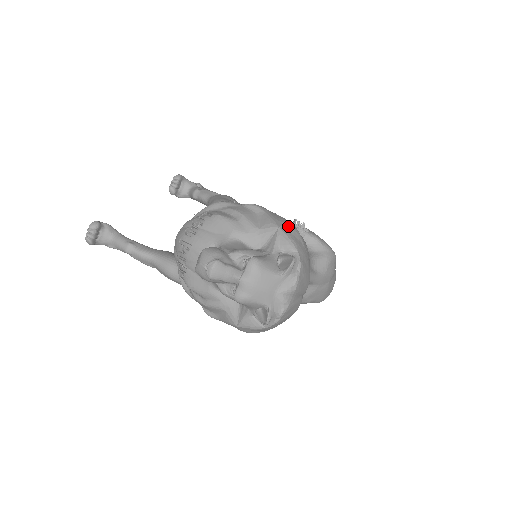
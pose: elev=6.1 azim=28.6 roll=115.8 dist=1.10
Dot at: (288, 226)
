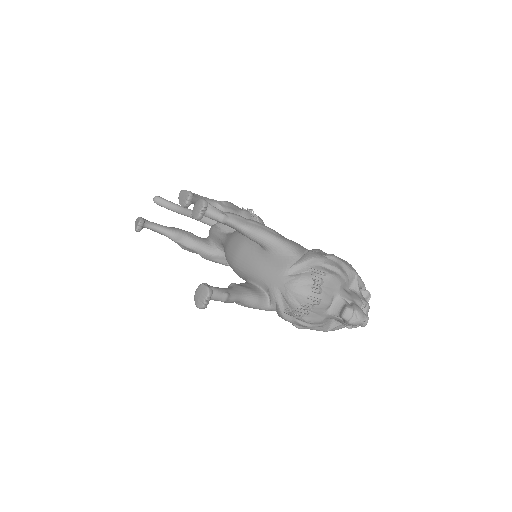
Dot at: occluded
